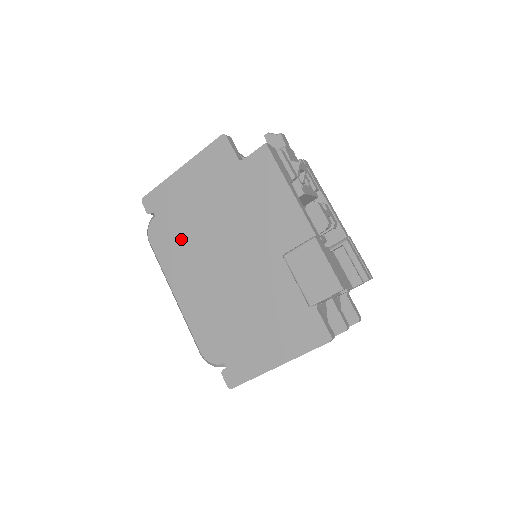
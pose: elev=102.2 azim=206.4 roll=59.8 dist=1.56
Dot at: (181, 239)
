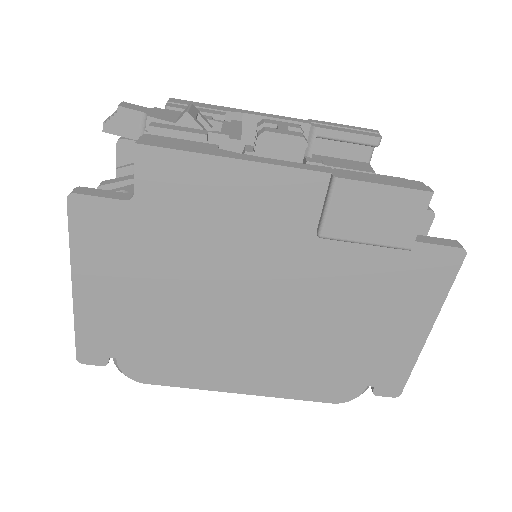
Dot at: (176, 346)
